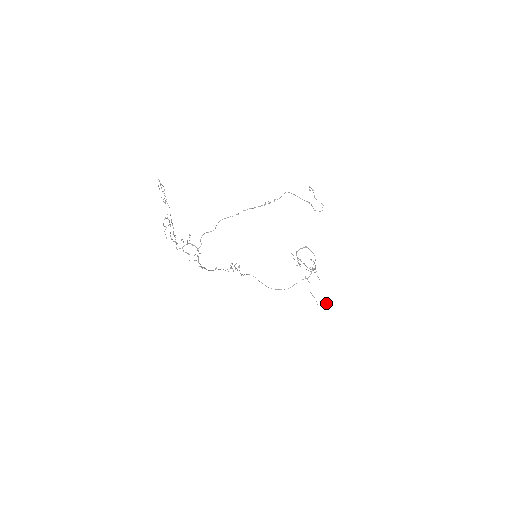
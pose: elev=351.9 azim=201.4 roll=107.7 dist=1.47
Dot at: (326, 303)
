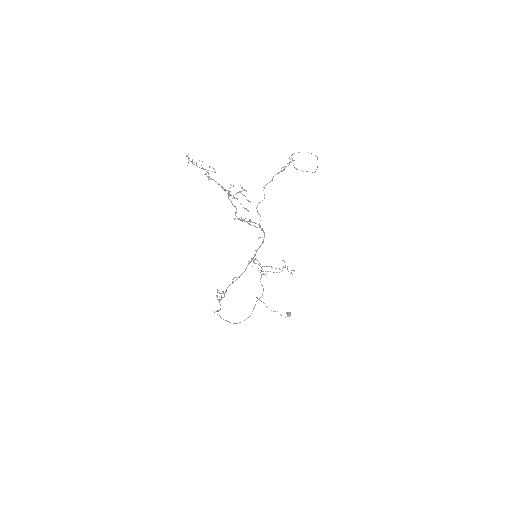
Dot at: occluded
